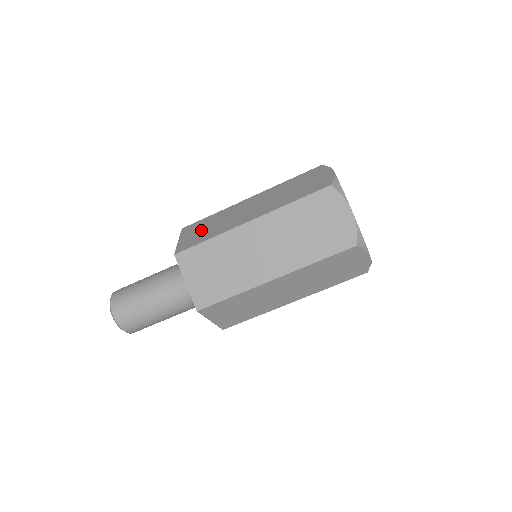
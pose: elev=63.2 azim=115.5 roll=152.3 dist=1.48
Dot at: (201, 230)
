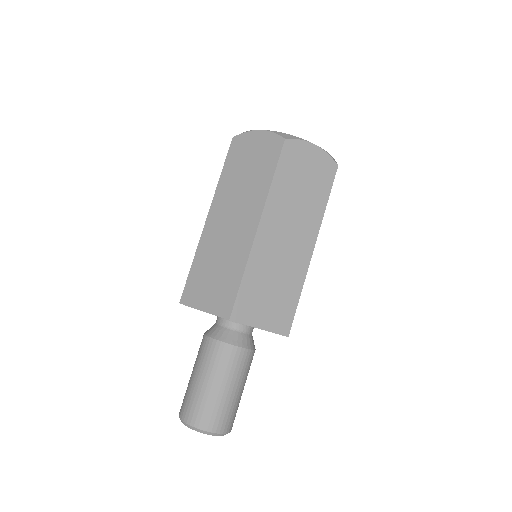
Dot at: occluded
